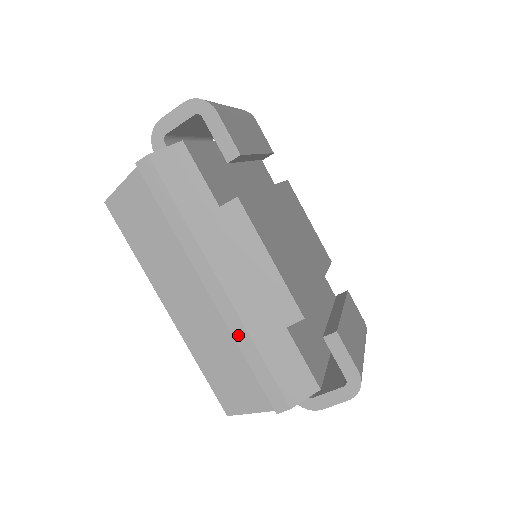
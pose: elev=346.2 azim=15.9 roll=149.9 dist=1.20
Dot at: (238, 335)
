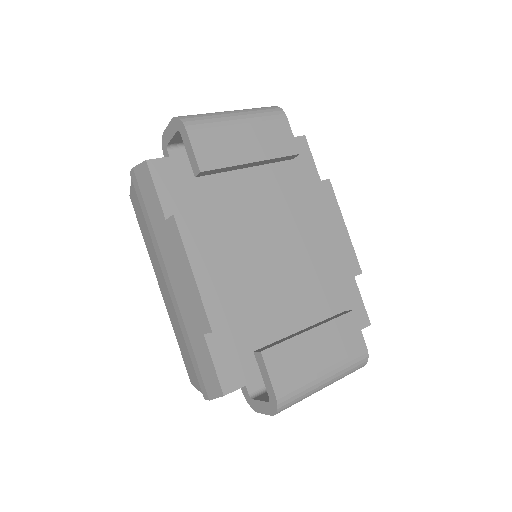
Dot at: (182, 326)
